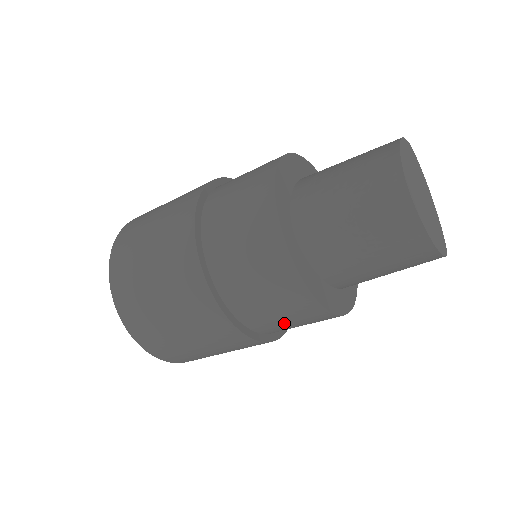
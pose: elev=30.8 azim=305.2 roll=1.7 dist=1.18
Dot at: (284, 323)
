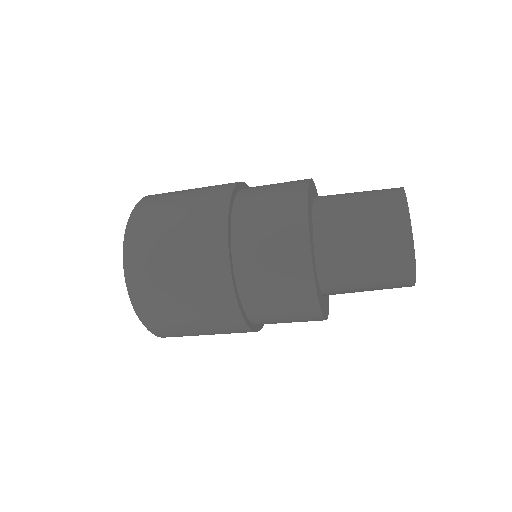
Dot at: occluded
